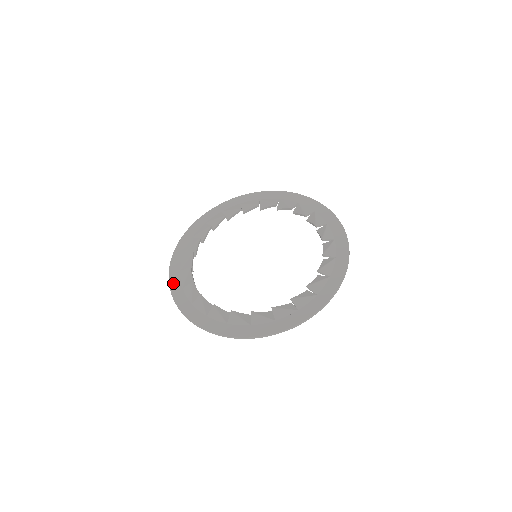
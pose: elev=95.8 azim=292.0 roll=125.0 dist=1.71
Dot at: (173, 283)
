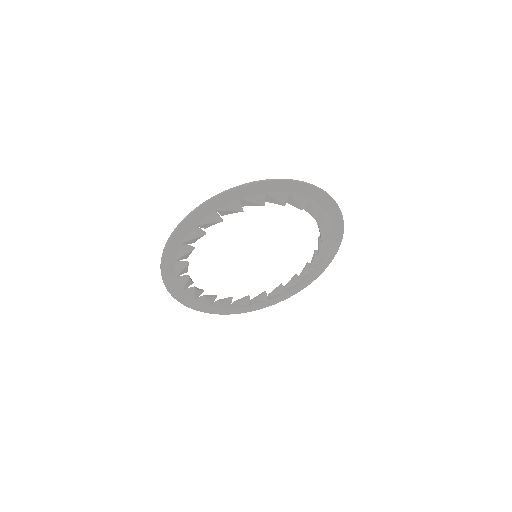
Dot at: (239, 312)
